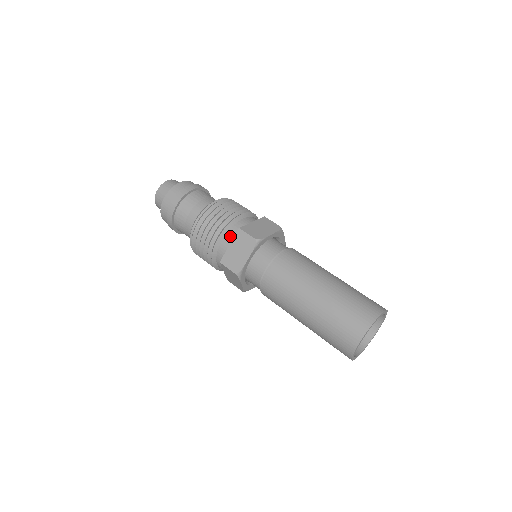
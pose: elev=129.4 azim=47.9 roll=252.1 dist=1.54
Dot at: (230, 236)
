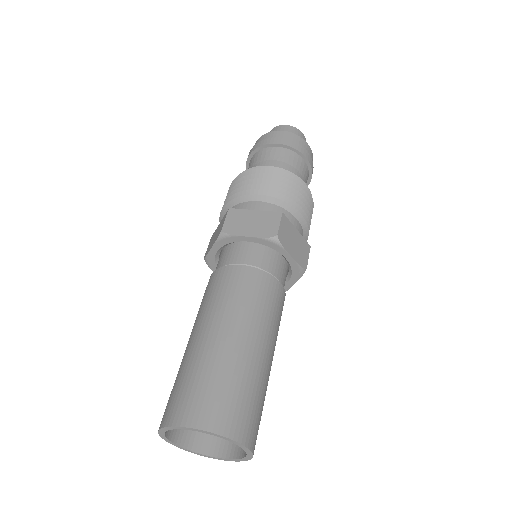
Dot at: occluded
